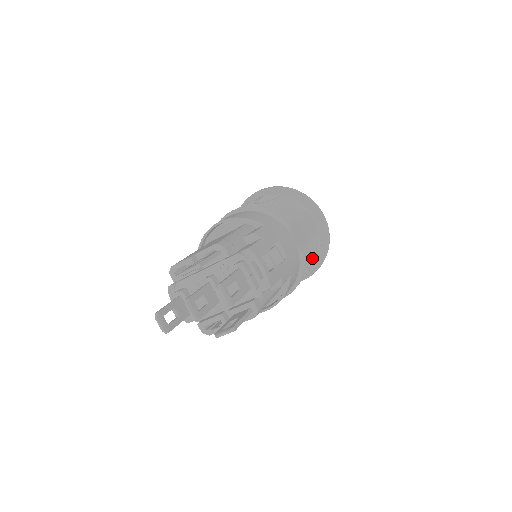
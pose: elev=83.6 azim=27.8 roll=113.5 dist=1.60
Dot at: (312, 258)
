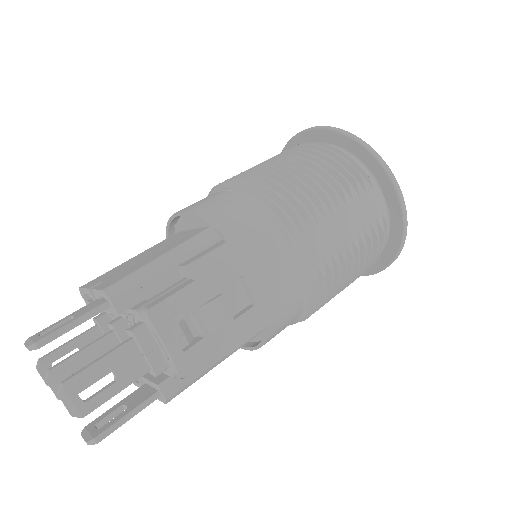
Dot at: (350, 272)
